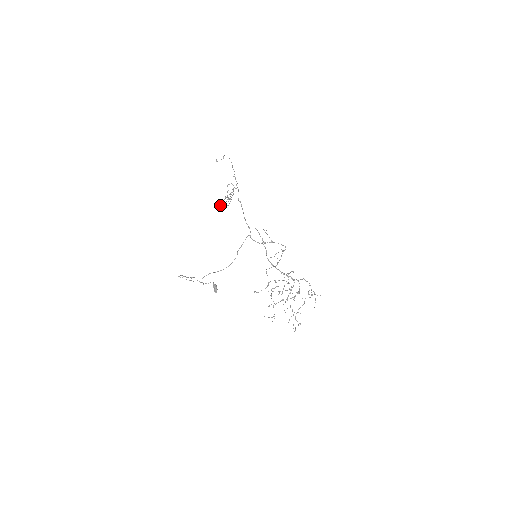
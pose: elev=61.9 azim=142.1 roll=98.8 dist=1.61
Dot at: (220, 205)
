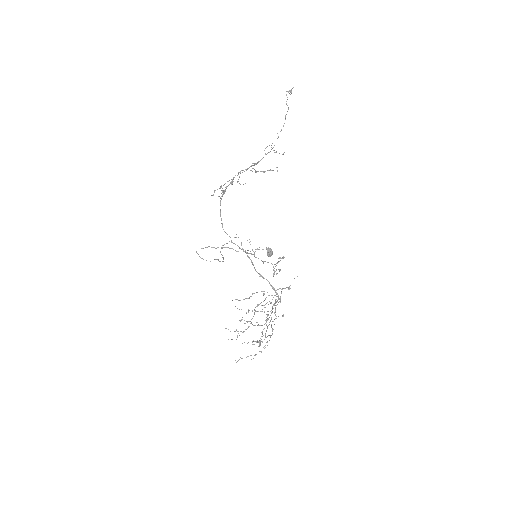
Dot at: occluded
